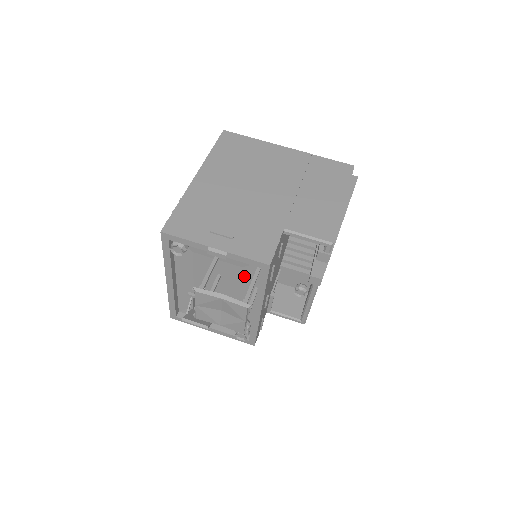
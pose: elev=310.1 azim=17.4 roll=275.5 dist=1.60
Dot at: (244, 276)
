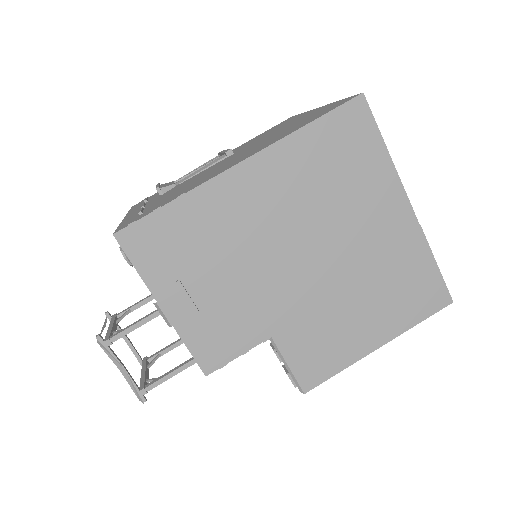
Dot at: occluded
